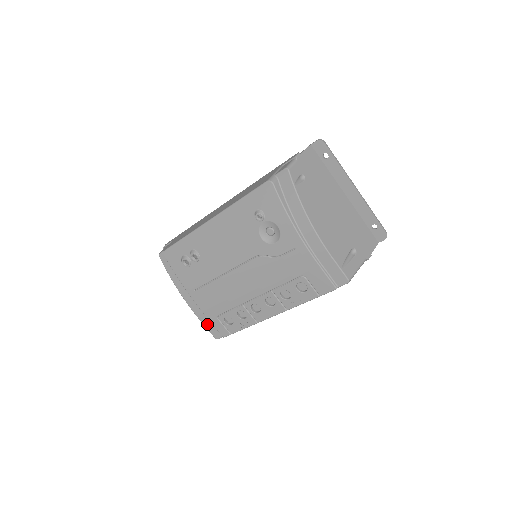
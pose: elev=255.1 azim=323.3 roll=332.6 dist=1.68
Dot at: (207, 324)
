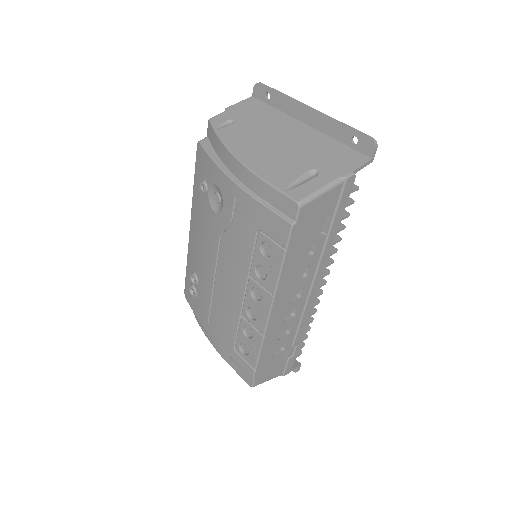
Dot at: (236, 367)
